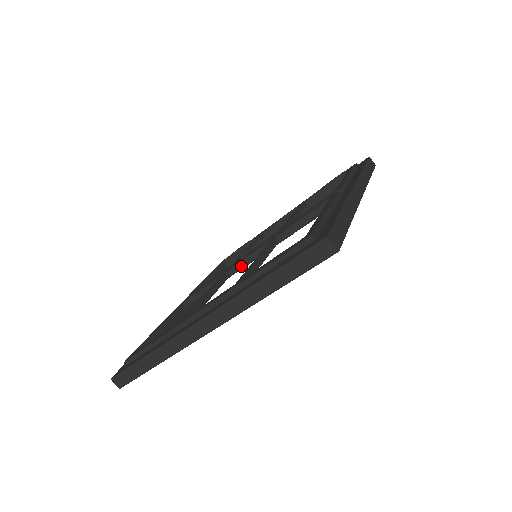
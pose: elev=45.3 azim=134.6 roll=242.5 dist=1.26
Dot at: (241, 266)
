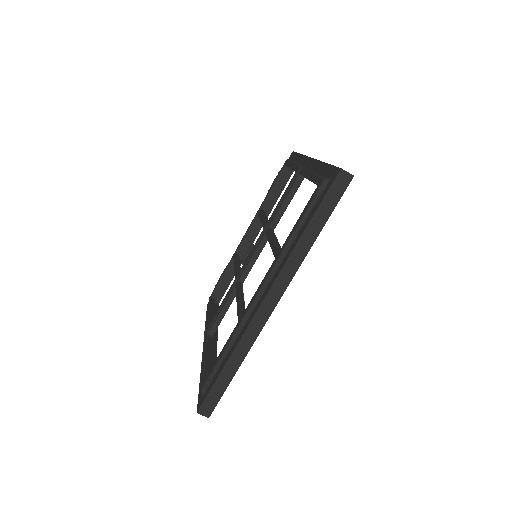
Dot at: (249, 269)
